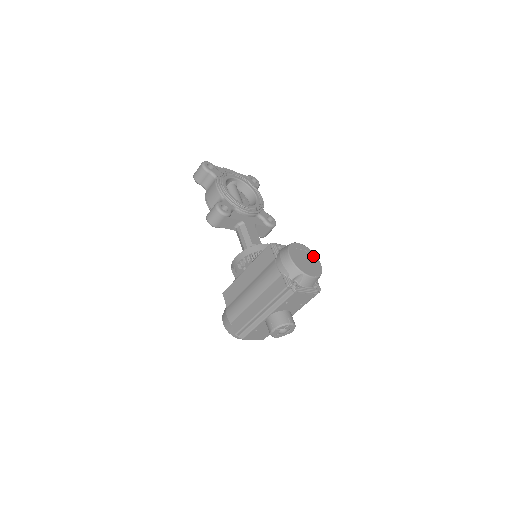
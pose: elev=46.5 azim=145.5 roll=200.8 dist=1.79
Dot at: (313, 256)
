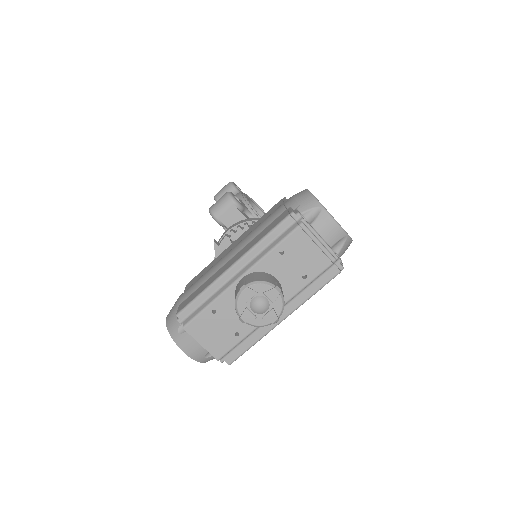
Dot at: occluded
